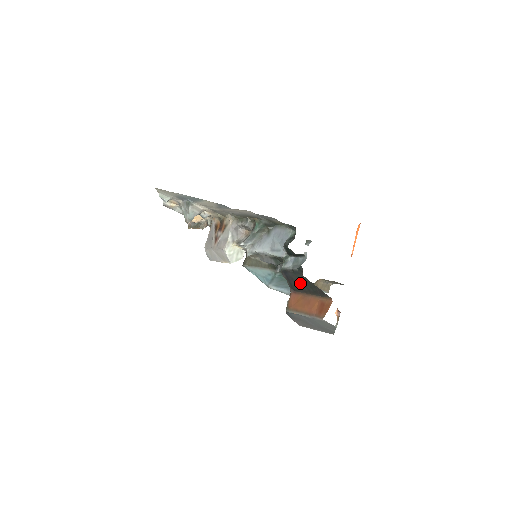
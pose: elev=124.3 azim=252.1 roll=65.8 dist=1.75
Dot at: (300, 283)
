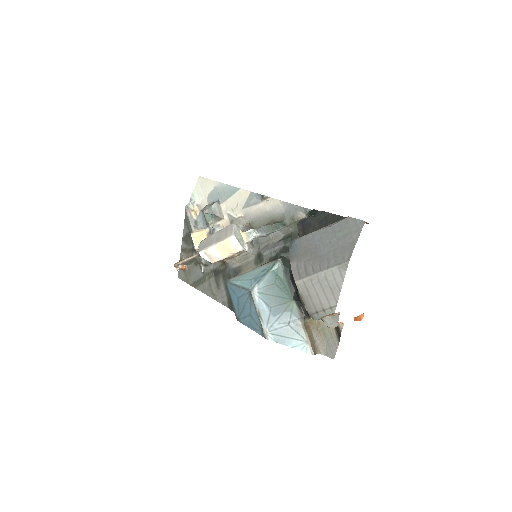
Dot at: (319, 225)
